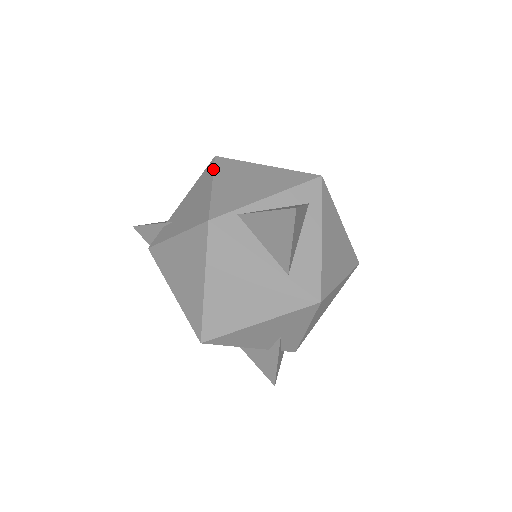
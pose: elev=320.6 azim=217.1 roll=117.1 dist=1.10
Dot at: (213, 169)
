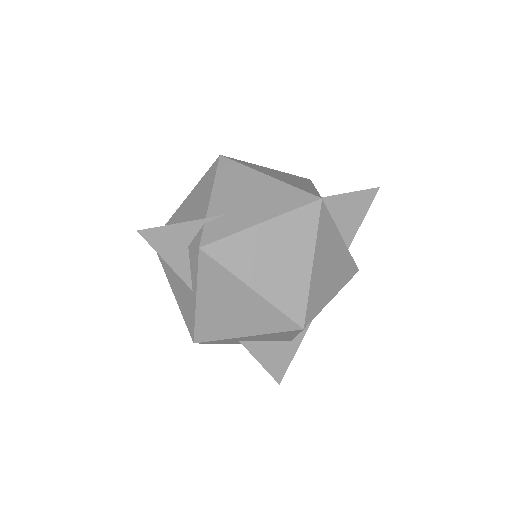
Dot at: (243, 164)
